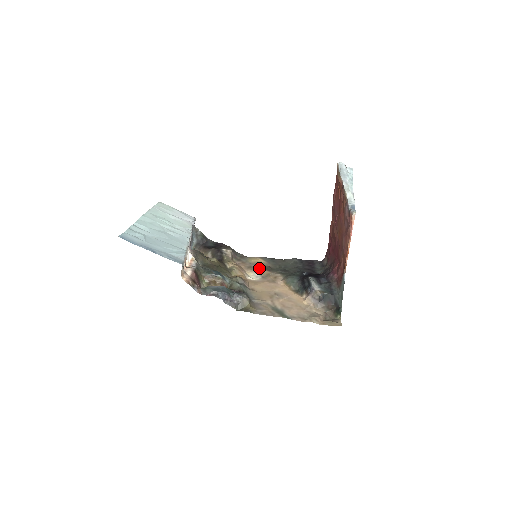
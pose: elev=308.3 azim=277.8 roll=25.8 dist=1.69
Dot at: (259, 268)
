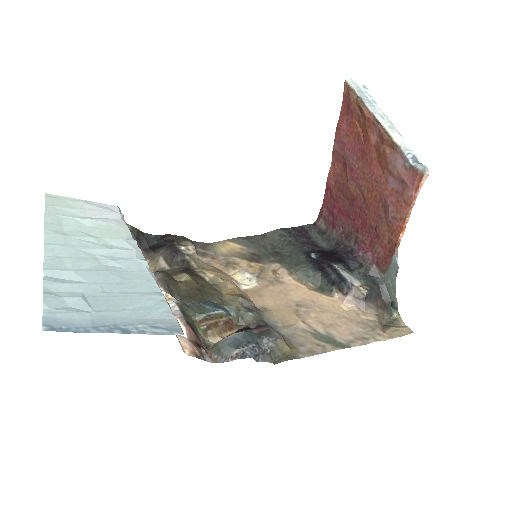
Dot at: (242, 262)
